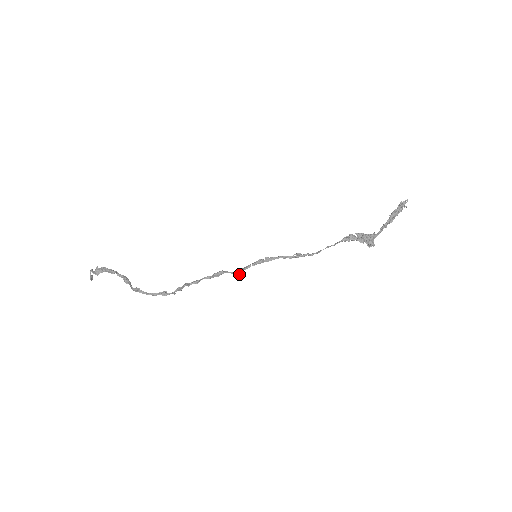
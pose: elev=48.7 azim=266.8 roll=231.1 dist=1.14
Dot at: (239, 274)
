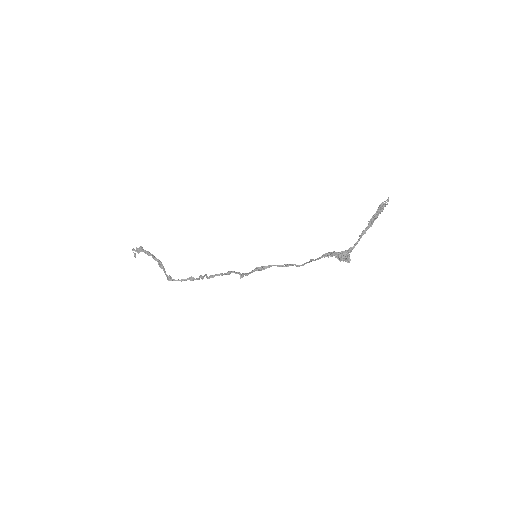
Dot at: (243, 276)
